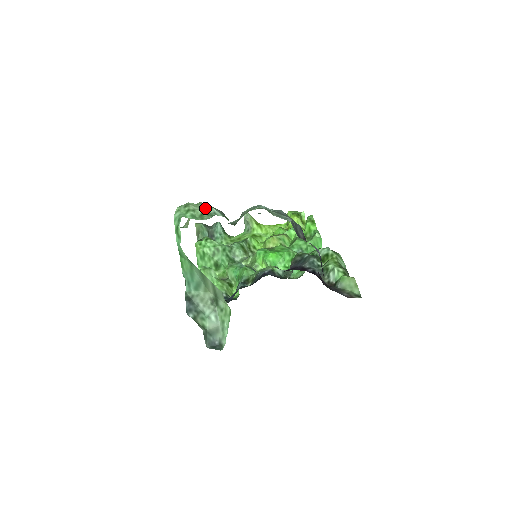
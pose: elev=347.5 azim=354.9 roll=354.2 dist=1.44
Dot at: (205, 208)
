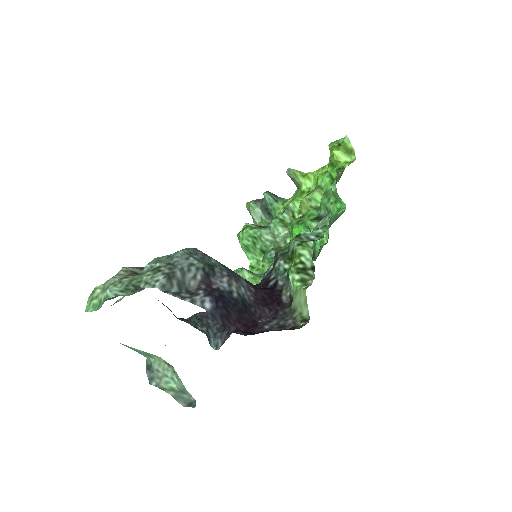
Dot at: (103, 291)
